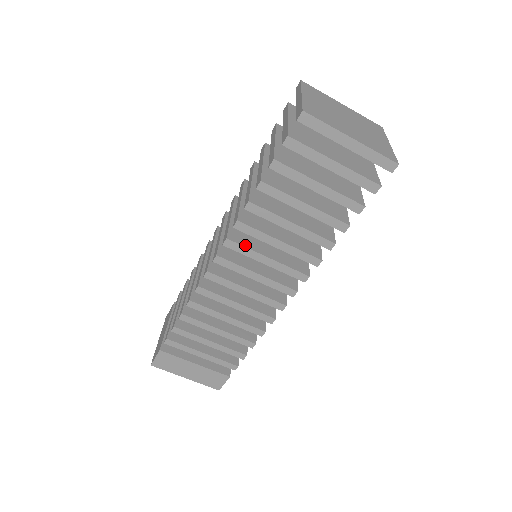
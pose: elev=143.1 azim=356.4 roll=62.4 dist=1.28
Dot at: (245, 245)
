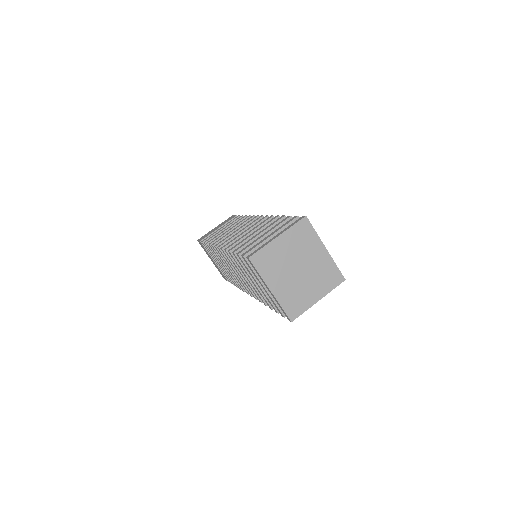
Dot at: occluded
